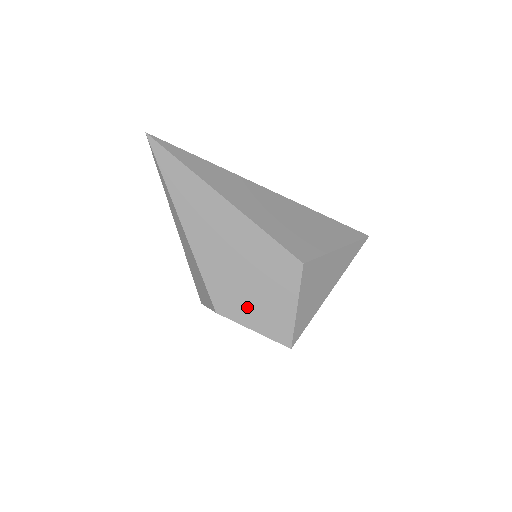
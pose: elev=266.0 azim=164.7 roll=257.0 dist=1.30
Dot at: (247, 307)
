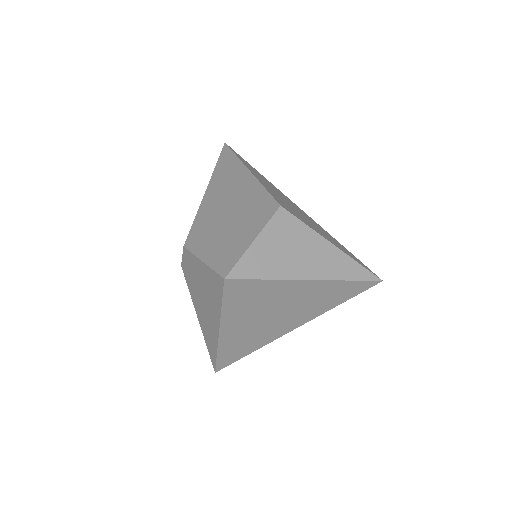
Dot at: (211, 241)
